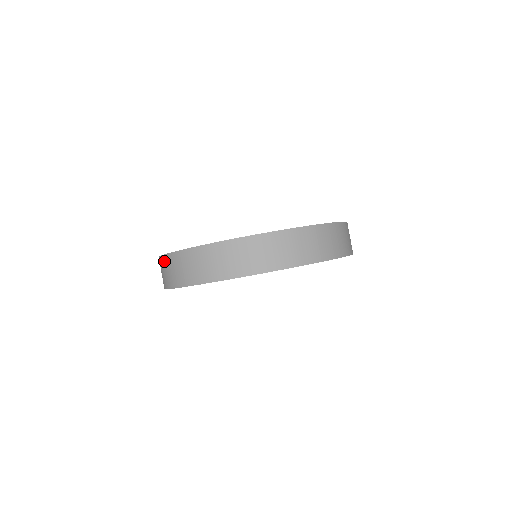
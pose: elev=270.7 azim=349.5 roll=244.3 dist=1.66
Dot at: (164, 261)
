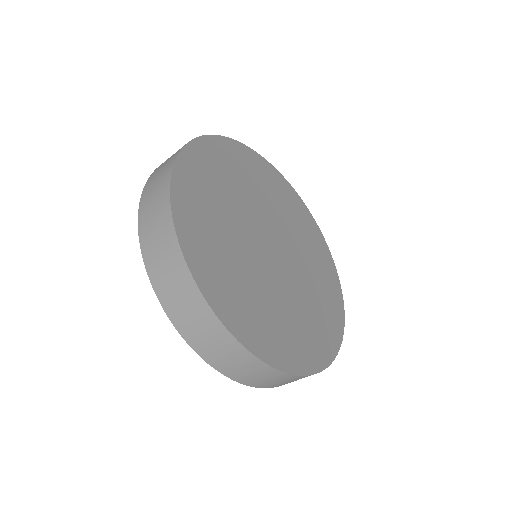
Dot at: (165, 219)
